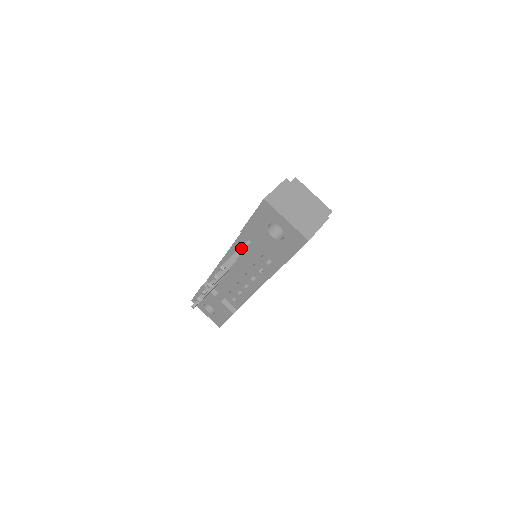
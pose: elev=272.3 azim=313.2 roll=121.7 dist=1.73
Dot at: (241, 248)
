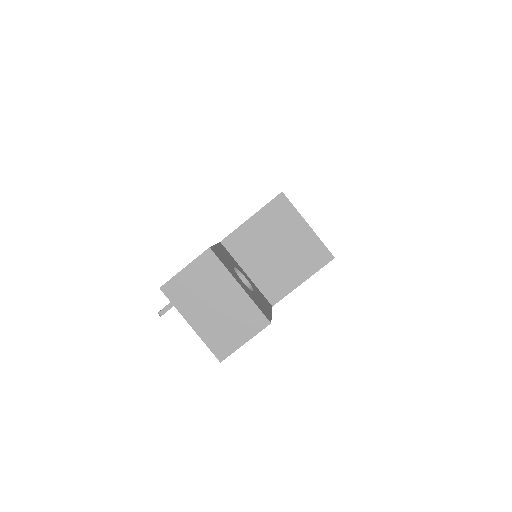
Dot at: occluded
